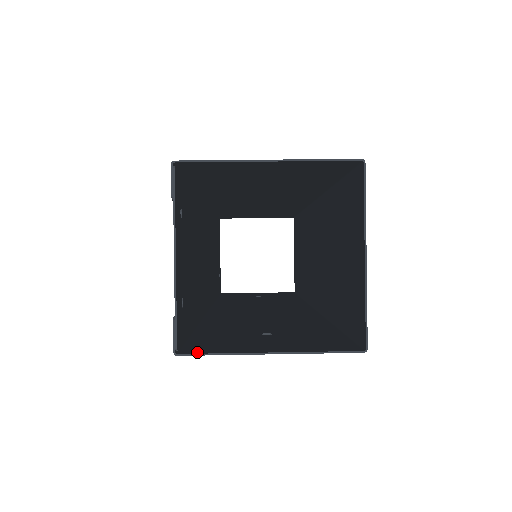
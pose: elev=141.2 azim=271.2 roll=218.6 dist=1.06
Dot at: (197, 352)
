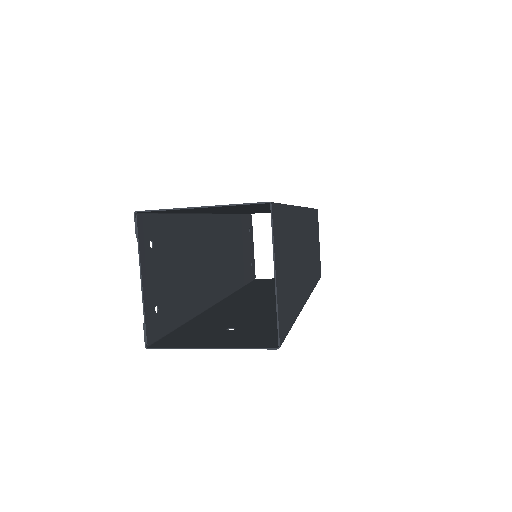
Dot at: (161, 346)
